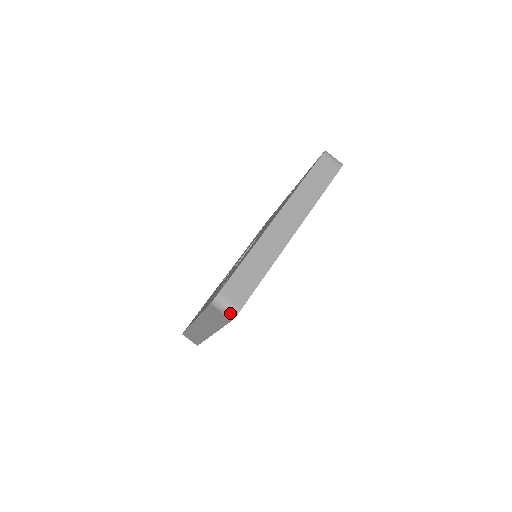
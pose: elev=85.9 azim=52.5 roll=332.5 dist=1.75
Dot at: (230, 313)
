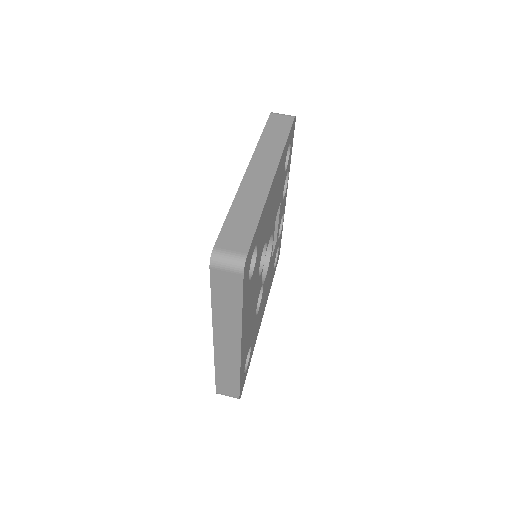
Dot at: (236, 264)
